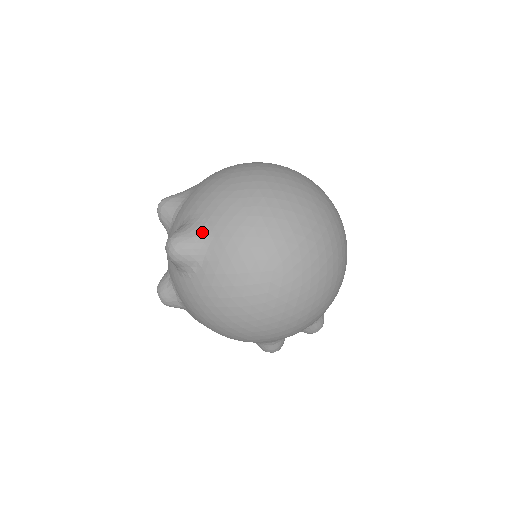
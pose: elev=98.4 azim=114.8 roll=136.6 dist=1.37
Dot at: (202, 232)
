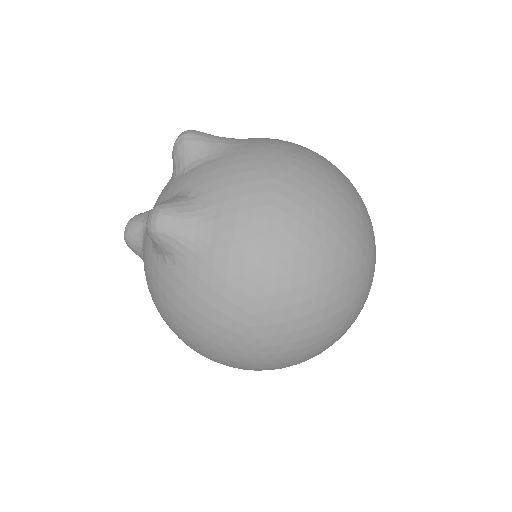
Dot at: (200, 229)
